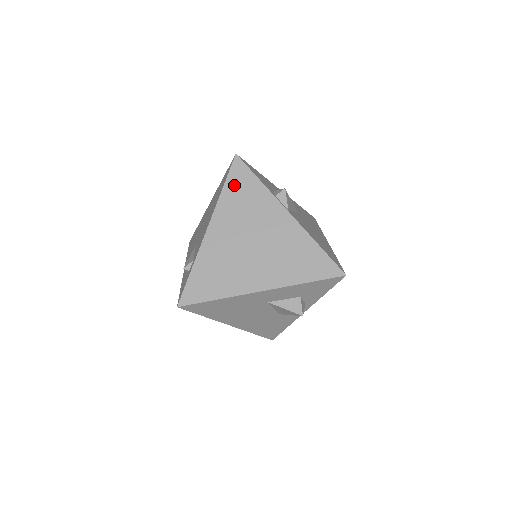
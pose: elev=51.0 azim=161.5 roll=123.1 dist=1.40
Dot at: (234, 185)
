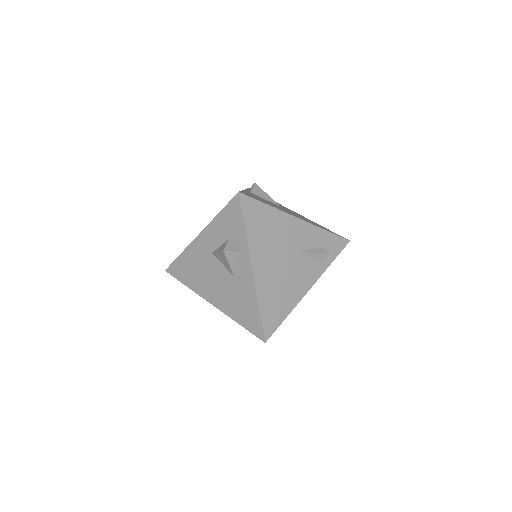
Dot at: occluded
